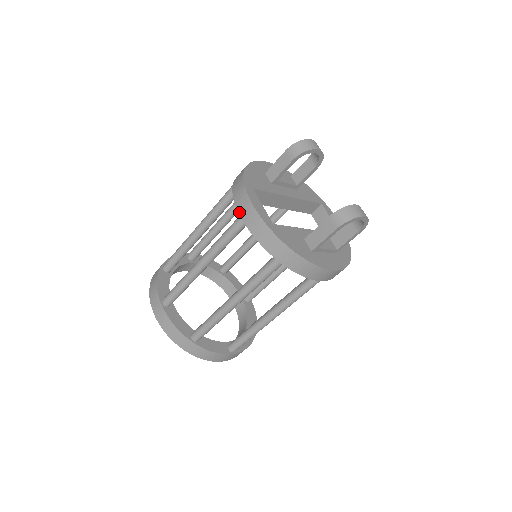
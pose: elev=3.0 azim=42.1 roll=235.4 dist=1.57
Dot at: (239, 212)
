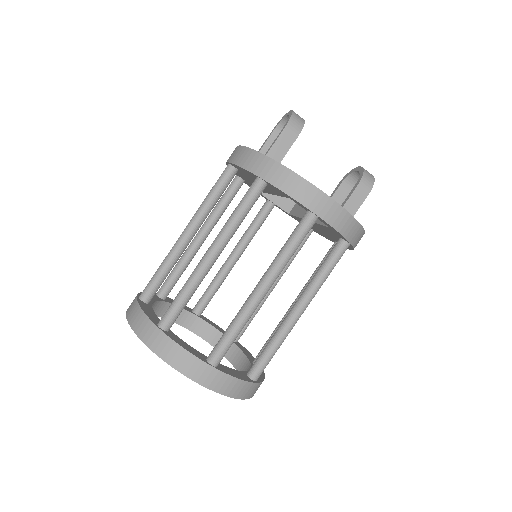
Dot at: (313, 210)
